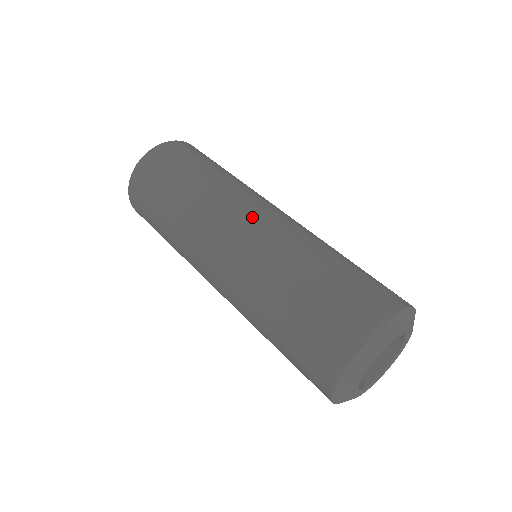
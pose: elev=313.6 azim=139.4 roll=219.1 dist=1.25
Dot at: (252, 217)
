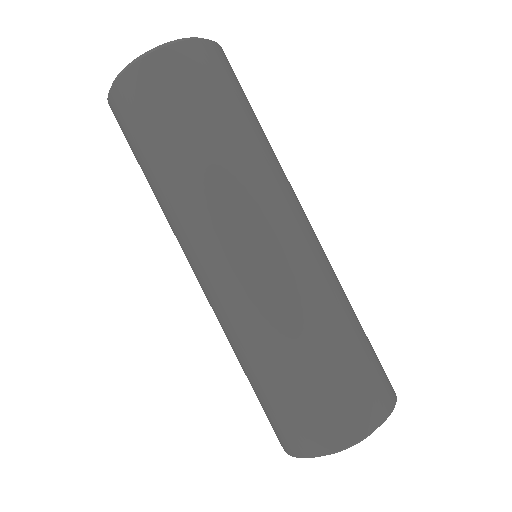
Dot at: (243, 260)
